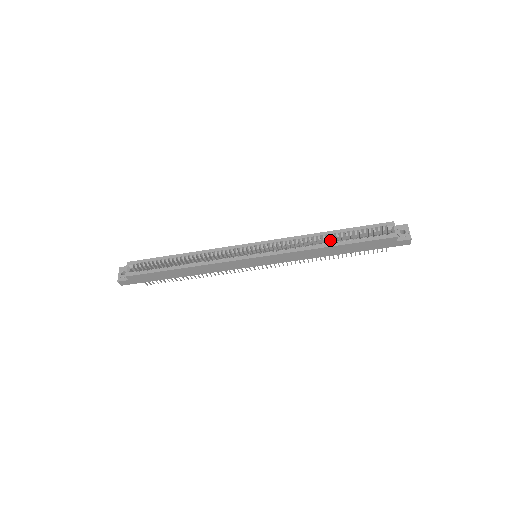
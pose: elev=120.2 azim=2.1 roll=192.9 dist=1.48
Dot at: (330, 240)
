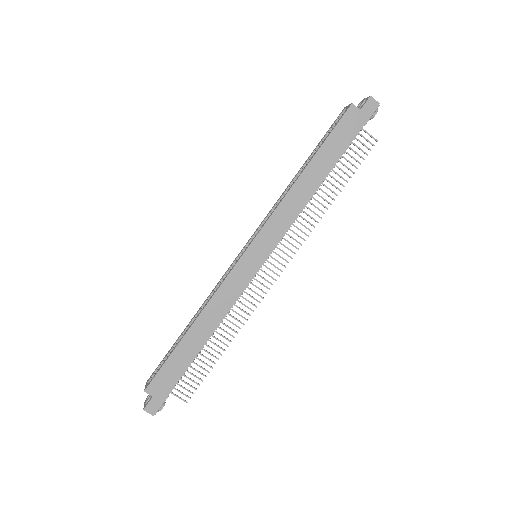
Dot at: occluded
